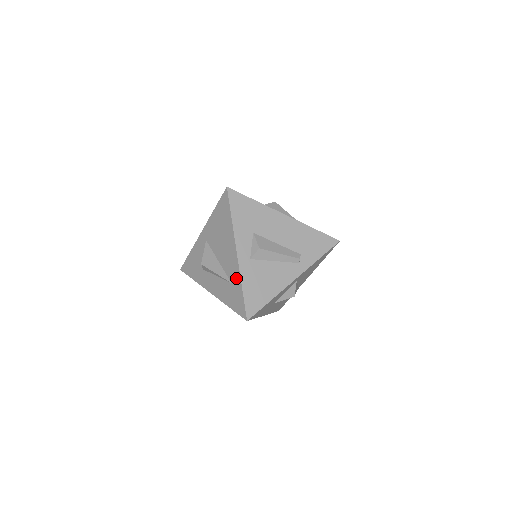
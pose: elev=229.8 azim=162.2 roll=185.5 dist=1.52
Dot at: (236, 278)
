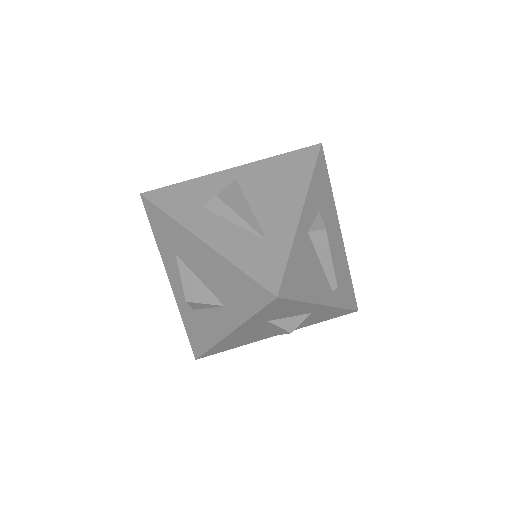
Dot at: (283, 236)
